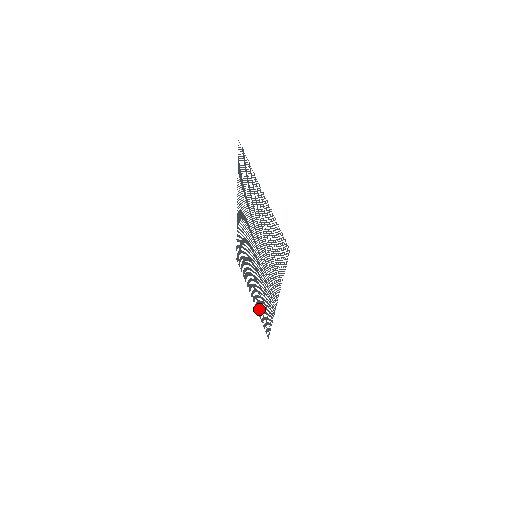
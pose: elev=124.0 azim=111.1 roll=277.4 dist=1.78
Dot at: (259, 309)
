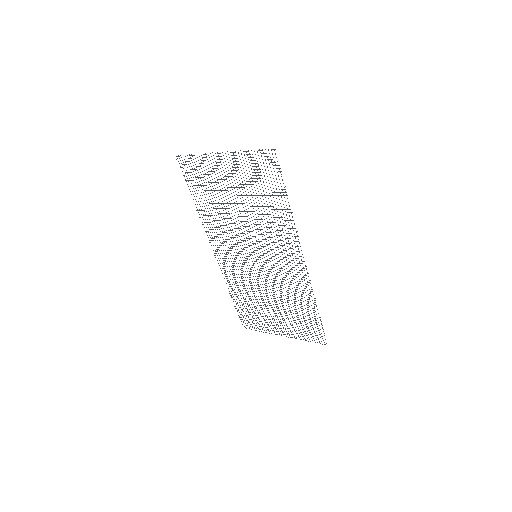
Dot at: occluded
